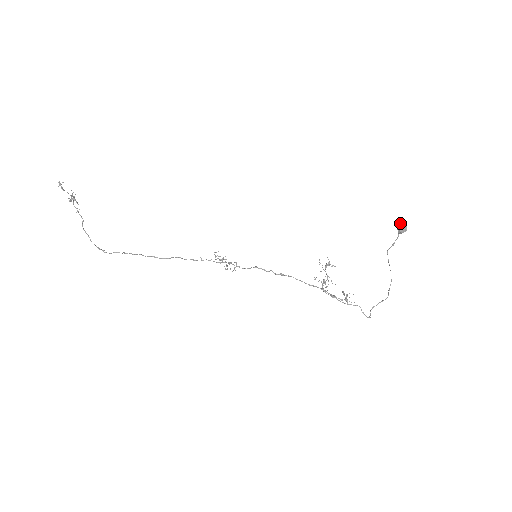
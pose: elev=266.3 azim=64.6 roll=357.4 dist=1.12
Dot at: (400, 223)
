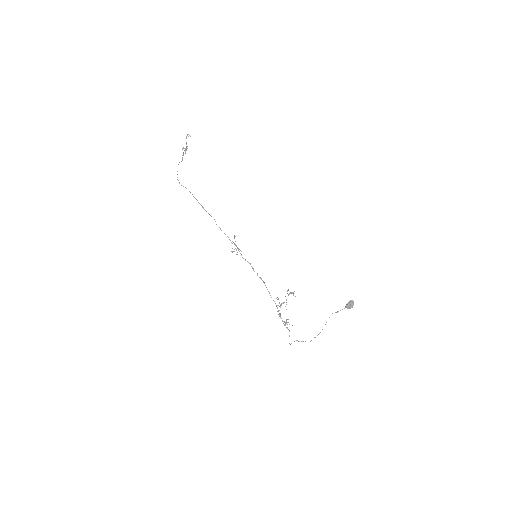
Dot at: (351, 301)
